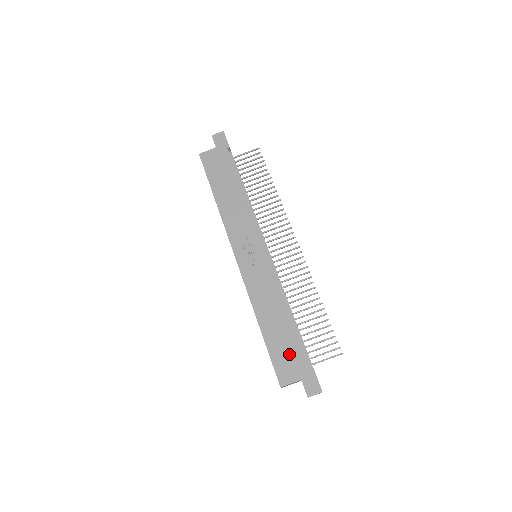
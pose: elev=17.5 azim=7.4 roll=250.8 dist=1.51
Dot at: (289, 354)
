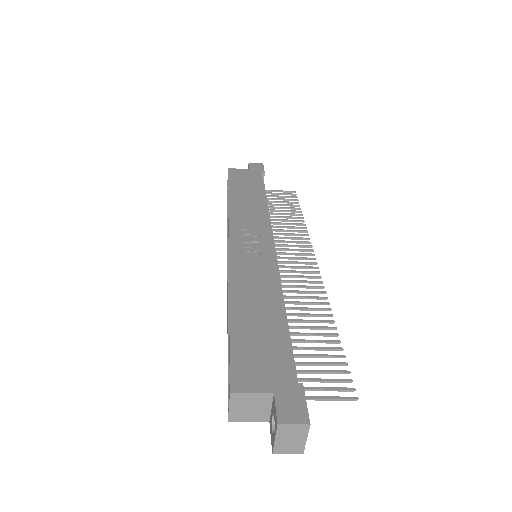
Dot at: (265, 352)
